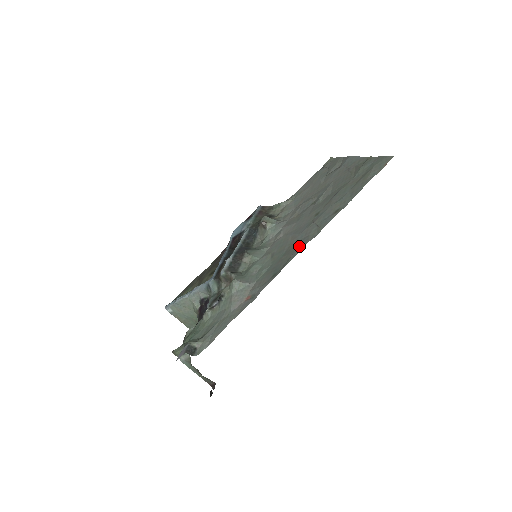
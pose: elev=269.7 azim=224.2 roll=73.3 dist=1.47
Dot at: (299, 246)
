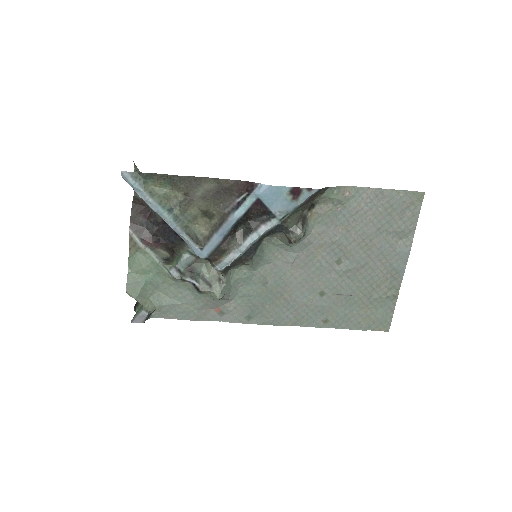
Dot at: (282, 319)
